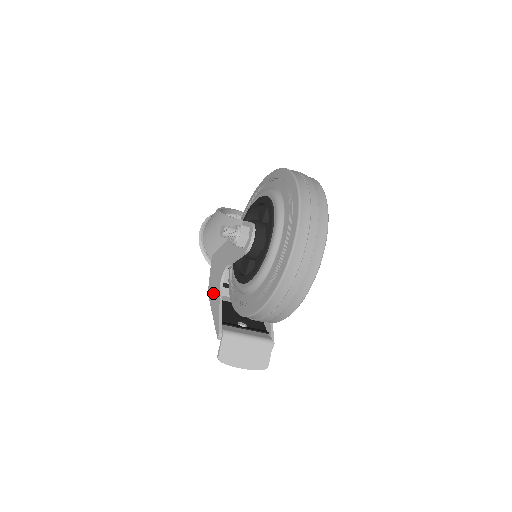
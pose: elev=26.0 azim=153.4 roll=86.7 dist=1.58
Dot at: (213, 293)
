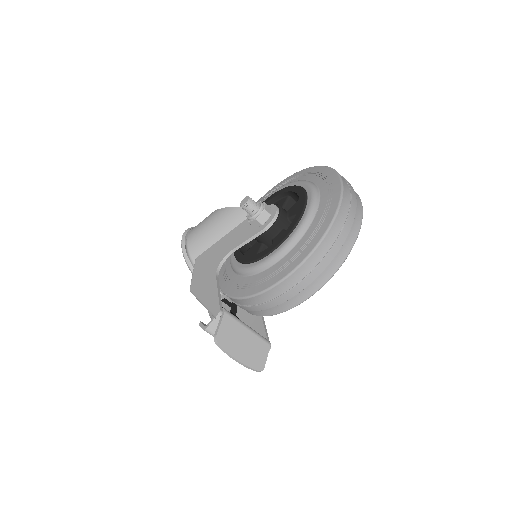
Dot at: (202, 283)
